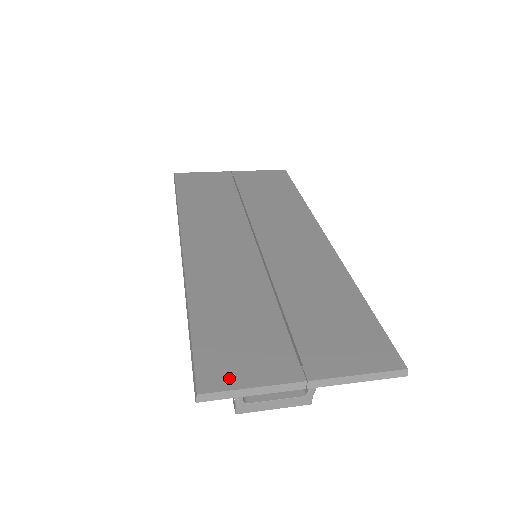
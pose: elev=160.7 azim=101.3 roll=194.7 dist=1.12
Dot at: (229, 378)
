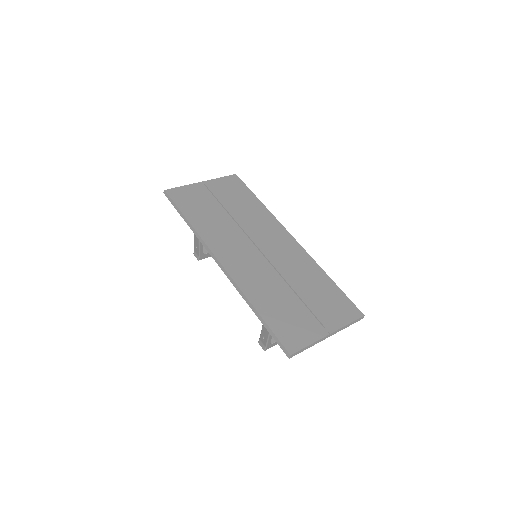
Dot at: (298, 343)
